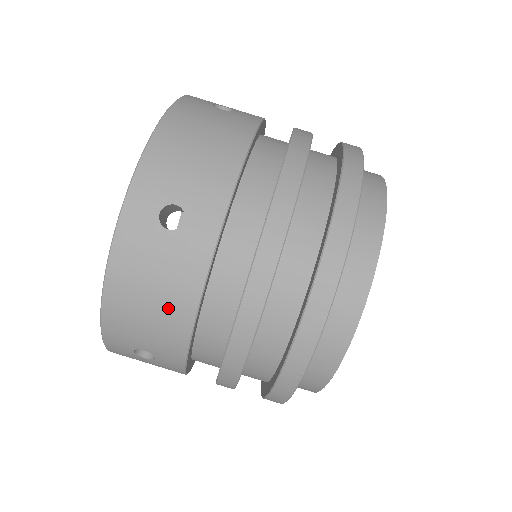
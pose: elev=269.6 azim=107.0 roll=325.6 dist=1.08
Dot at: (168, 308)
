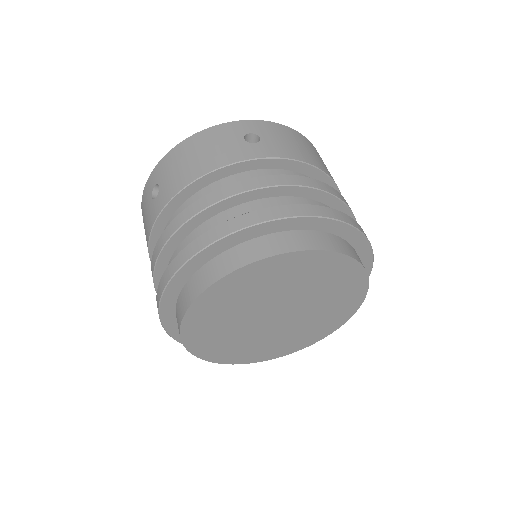
Dot at: (198, 163)
